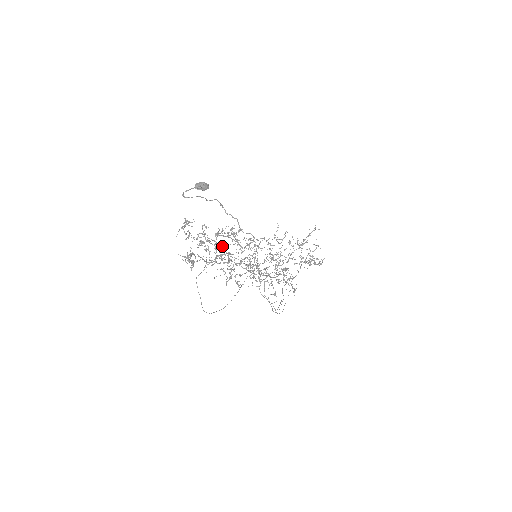
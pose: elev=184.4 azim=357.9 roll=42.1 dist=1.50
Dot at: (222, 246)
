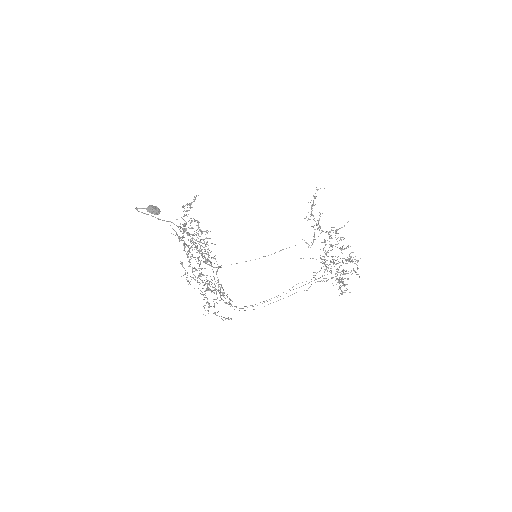
Dot at: (191, 247)
